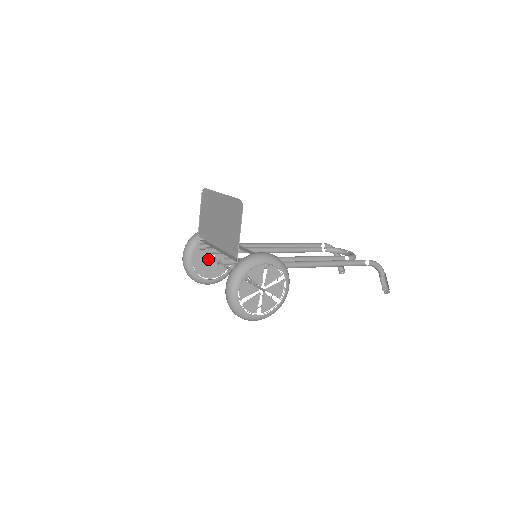
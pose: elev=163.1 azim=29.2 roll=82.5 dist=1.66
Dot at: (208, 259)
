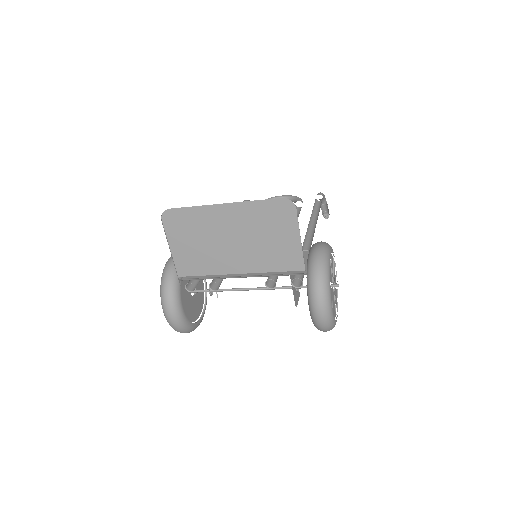
Dot at: (190, 296)
